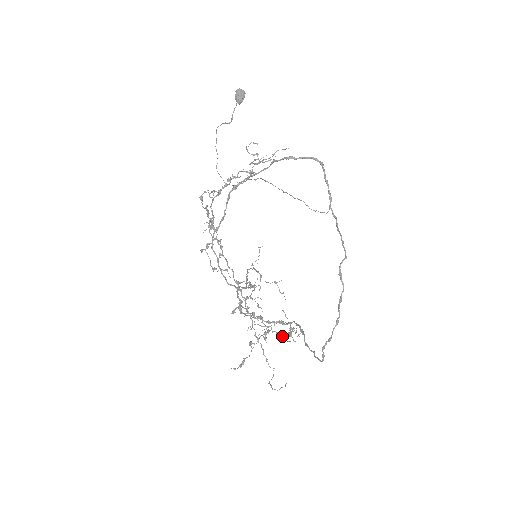
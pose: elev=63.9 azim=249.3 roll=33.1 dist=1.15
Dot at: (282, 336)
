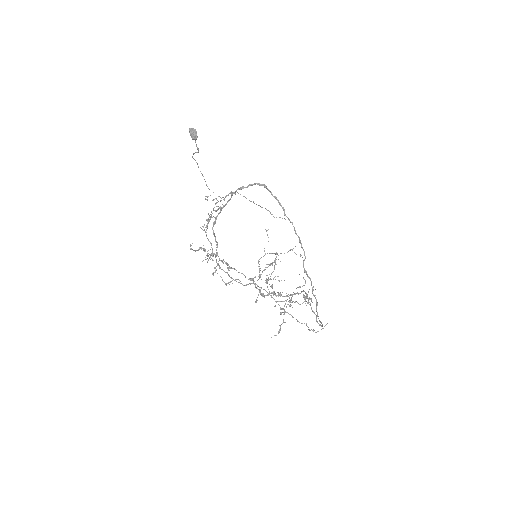
Dot at: (299, 304)
